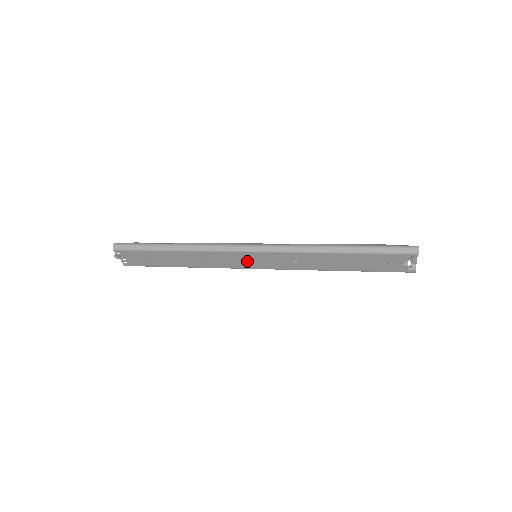
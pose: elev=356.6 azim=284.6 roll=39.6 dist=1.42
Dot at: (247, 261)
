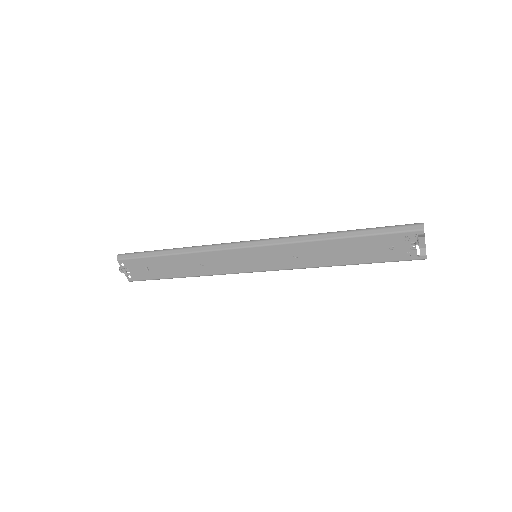
Dot at: (247, 261)
